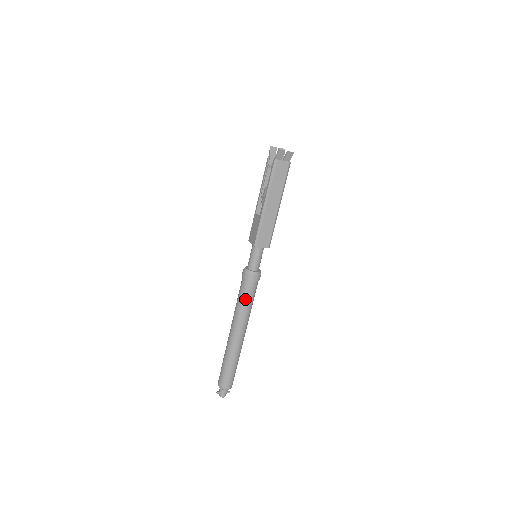
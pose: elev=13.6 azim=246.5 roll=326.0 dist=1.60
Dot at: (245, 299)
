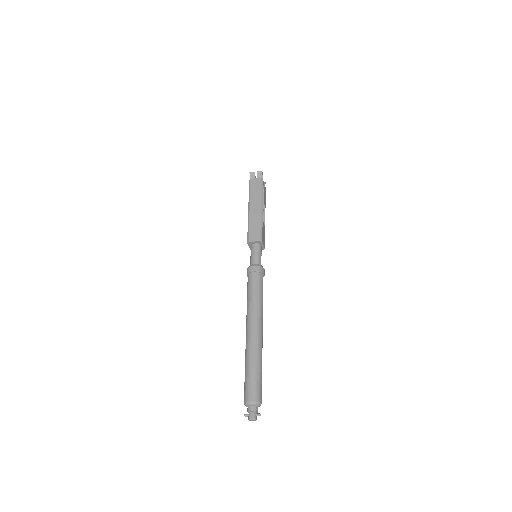
Dot at: (250, 291)
